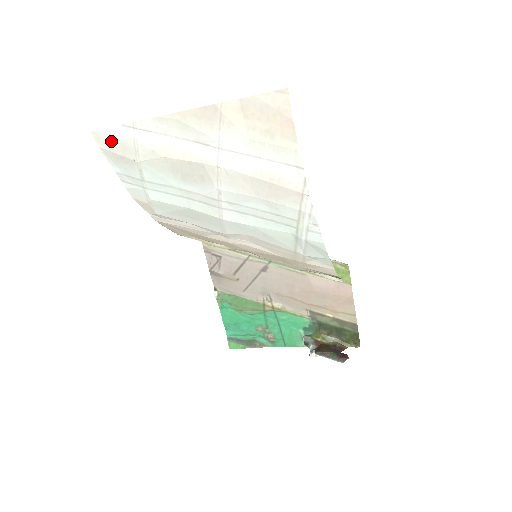
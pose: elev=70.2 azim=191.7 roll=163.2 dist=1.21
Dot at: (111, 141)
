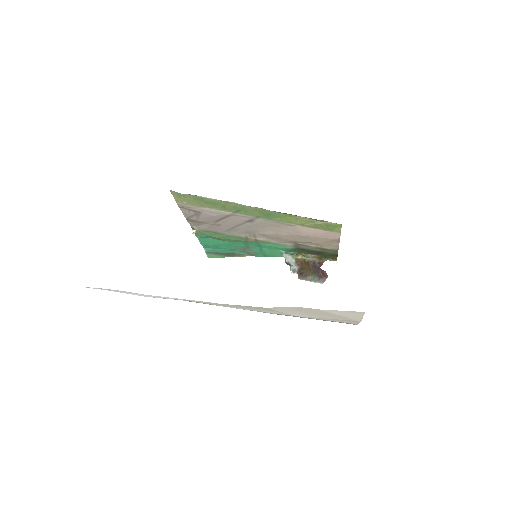
Dot at: occluded
